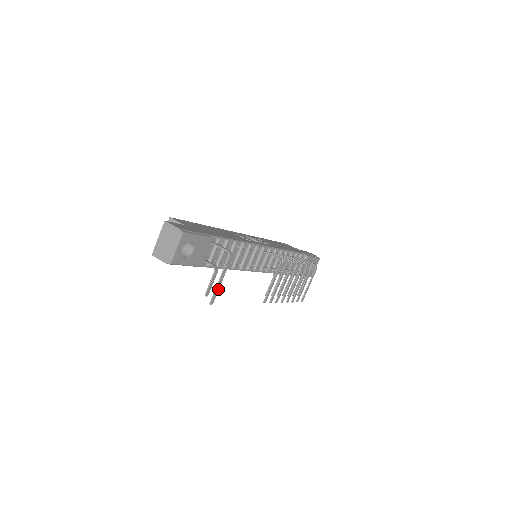
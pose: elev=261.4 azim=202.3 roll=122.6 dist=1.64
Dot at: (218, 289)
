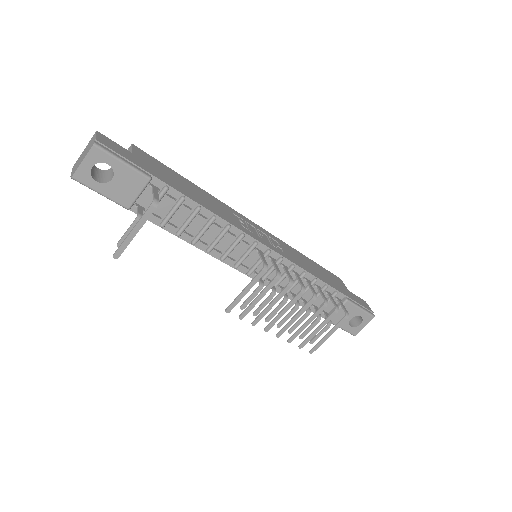
Dot at: (129, 242)
